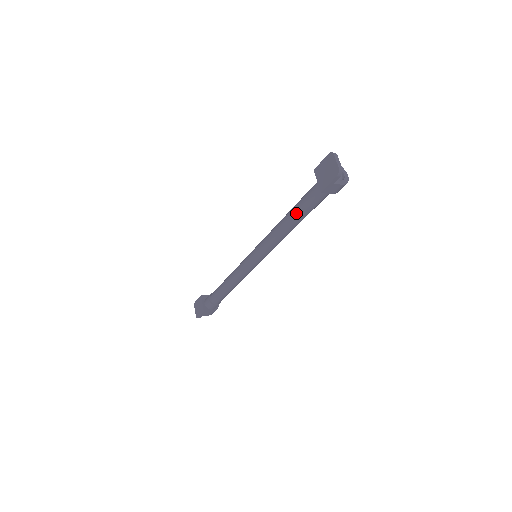
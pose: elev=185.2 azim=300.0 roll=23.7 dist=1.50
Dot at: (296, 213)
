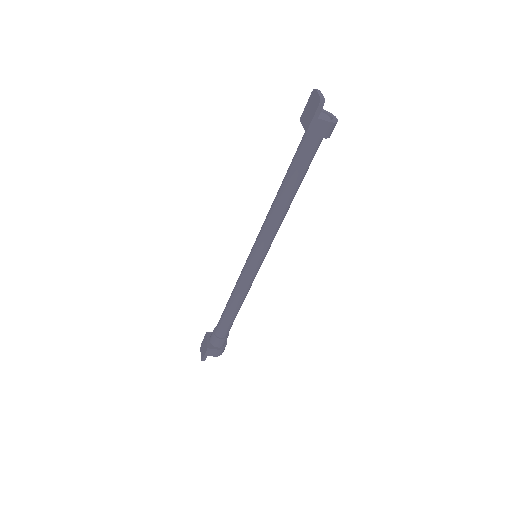
Dot at: (288, 178)
